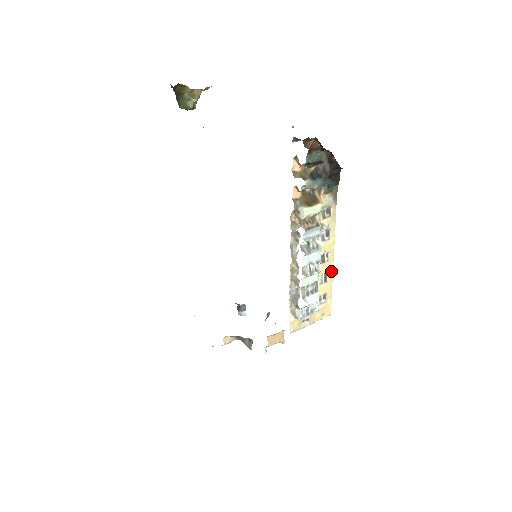
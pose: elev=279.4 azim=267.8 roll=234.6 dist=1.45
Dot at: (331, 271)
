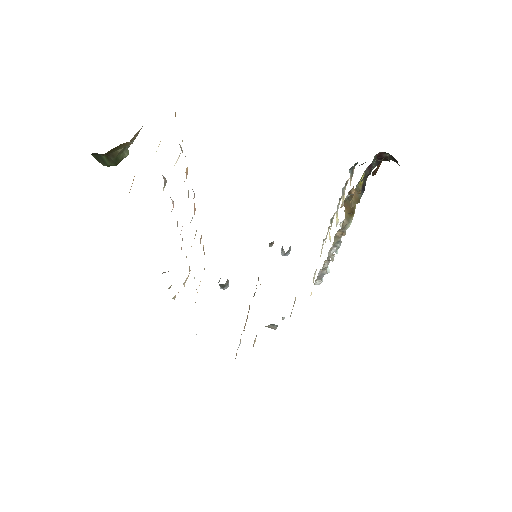
Dot at: occluded
